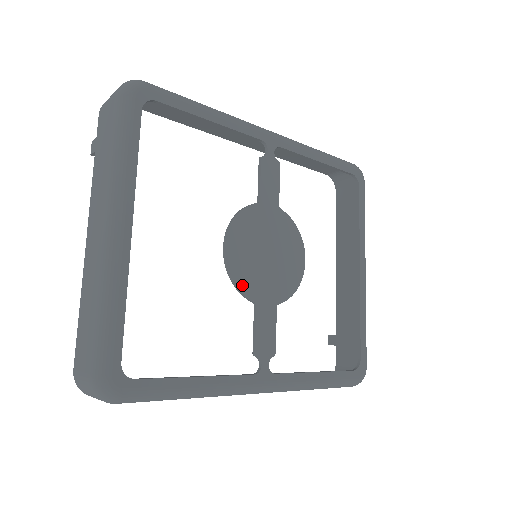
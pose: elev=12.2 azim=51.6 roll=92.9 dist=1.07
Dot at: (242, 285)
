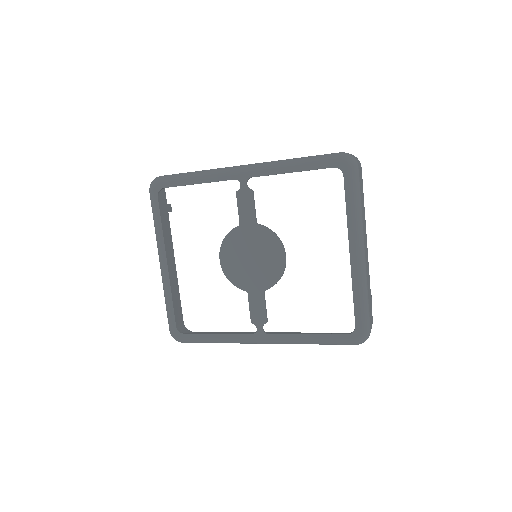
Dot at: (235, 282)
